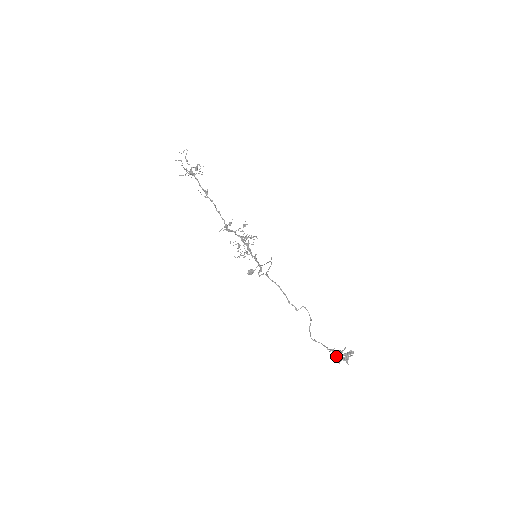
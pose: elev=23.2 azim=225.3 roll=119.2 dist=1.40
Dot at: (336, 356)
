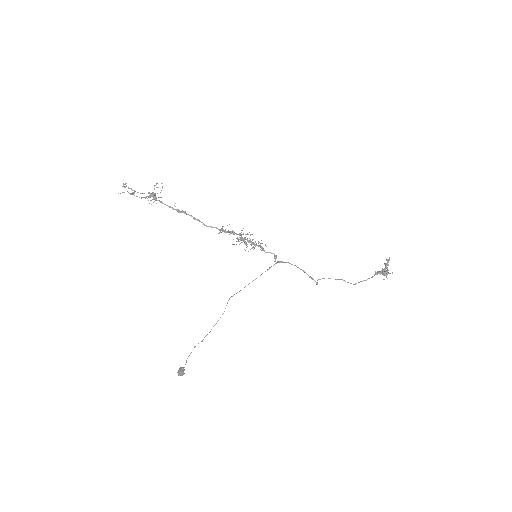
Dot at: (385, 268)
